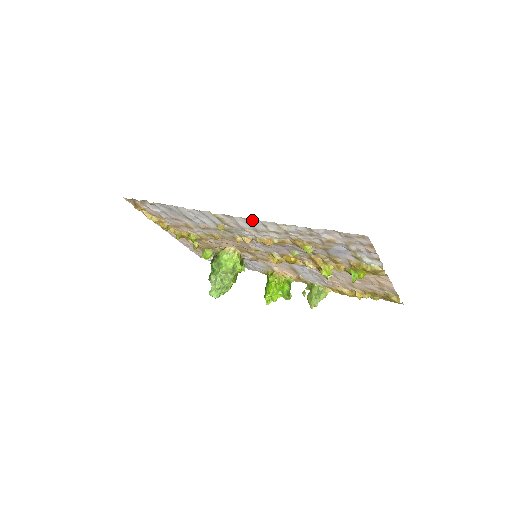
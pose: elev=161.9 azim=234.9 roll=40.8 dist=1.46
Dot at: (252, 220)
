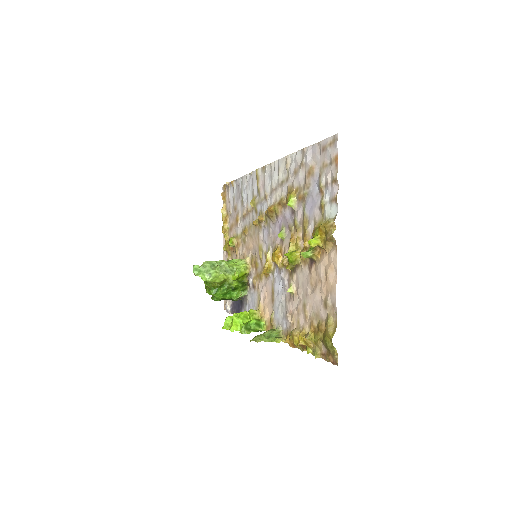
Dot at: (274, 164)
